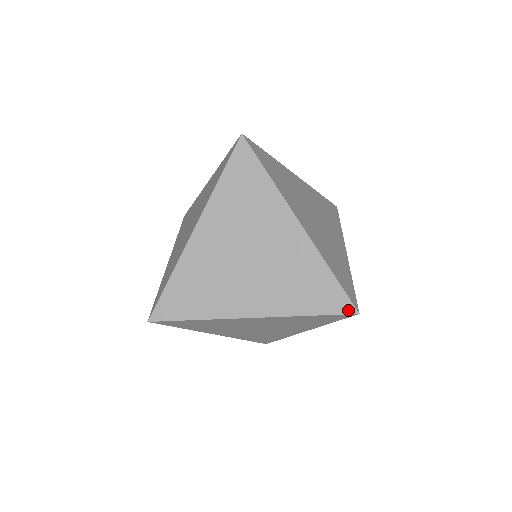
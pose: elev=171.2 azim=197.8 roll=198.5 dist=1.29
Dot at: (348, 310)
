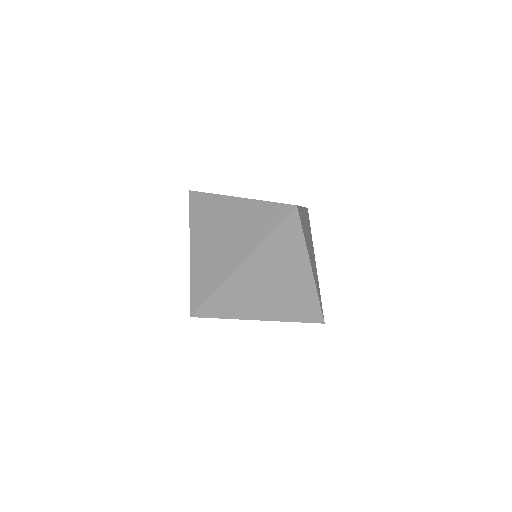
Dot at: (319, 321)
